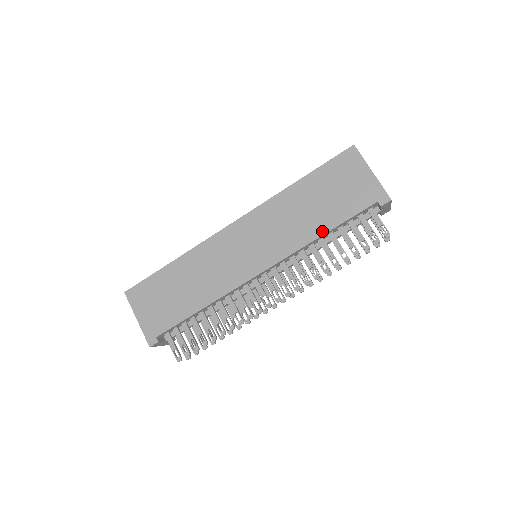
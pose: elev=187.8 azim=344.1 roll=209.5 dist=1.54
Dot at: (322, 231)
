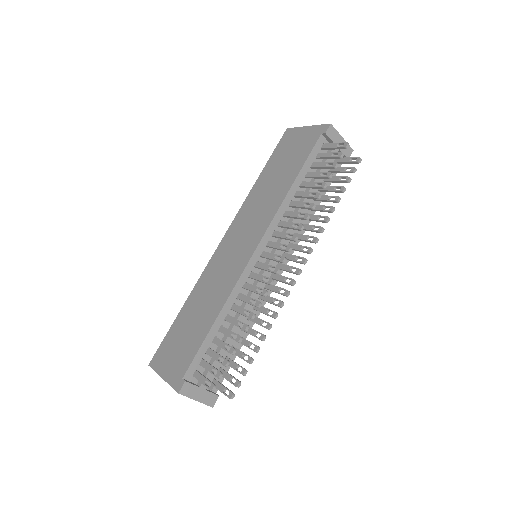
Dot at: (290, 183)
